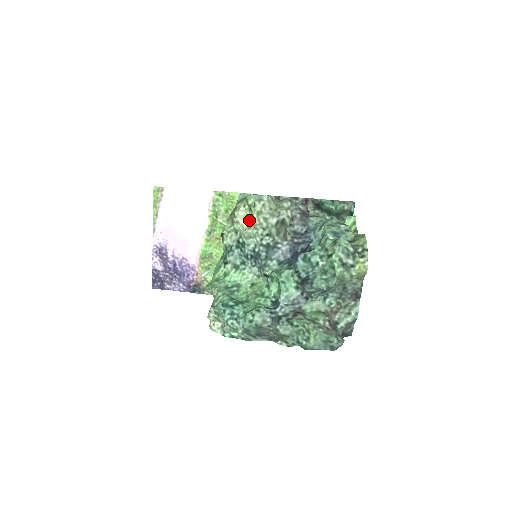
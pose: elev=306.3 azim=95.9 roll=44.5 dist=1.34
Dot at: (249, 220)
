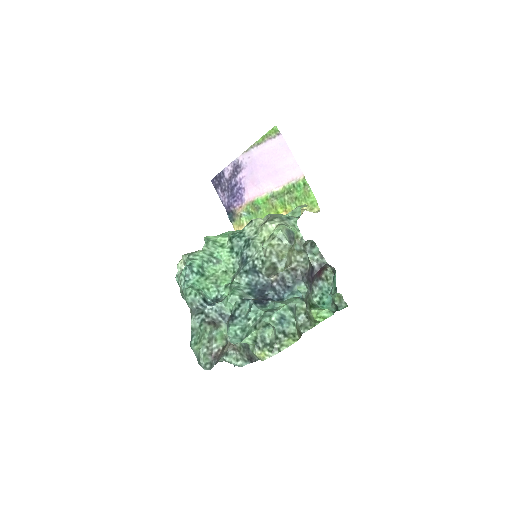
Dot at: occluded
